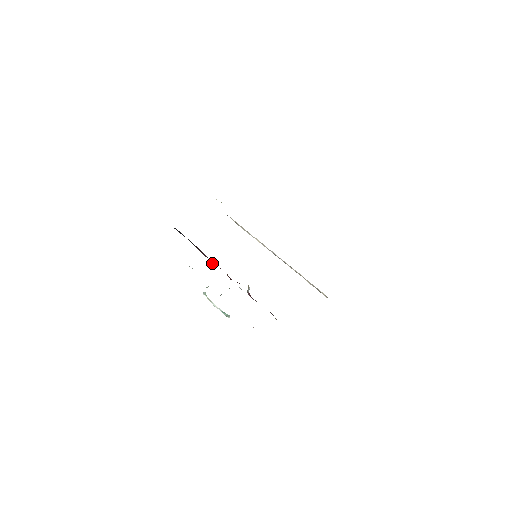
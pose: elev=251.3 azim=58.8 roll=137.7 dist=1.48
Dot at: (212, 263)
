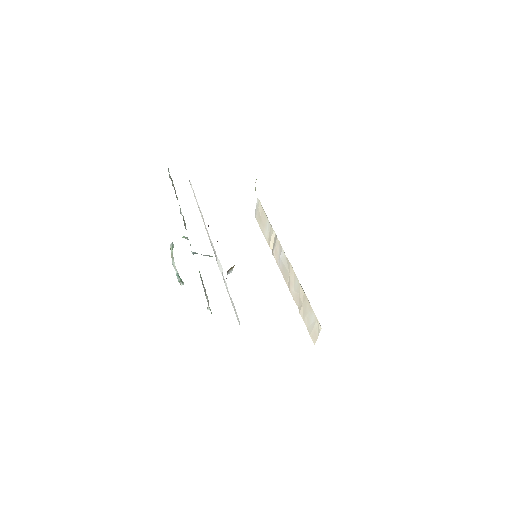
Dot at: occluded
